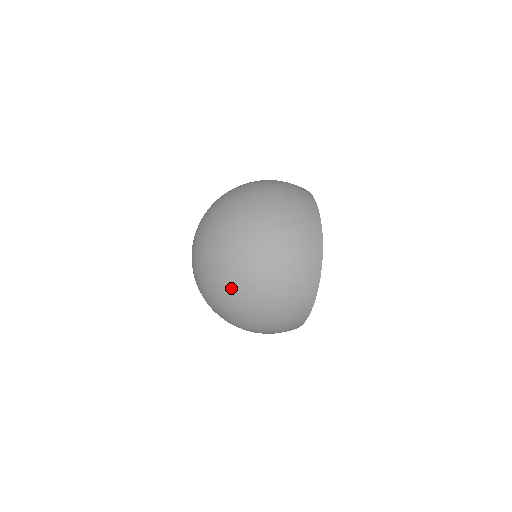
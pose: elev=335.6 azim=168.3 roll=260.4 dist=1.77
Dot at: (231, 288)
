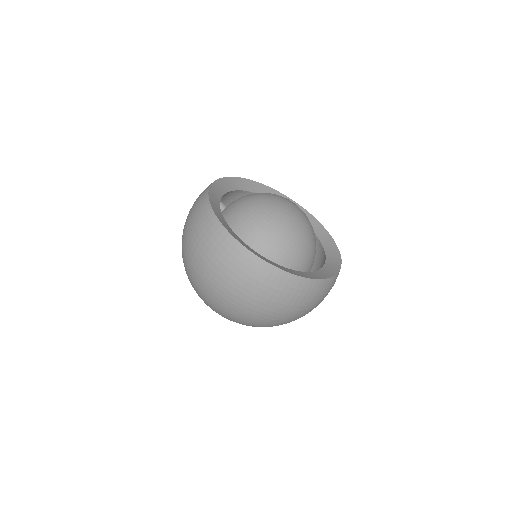
Dot at: occluded
